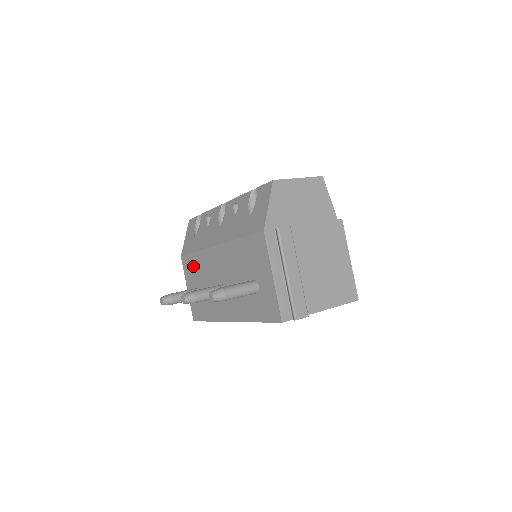
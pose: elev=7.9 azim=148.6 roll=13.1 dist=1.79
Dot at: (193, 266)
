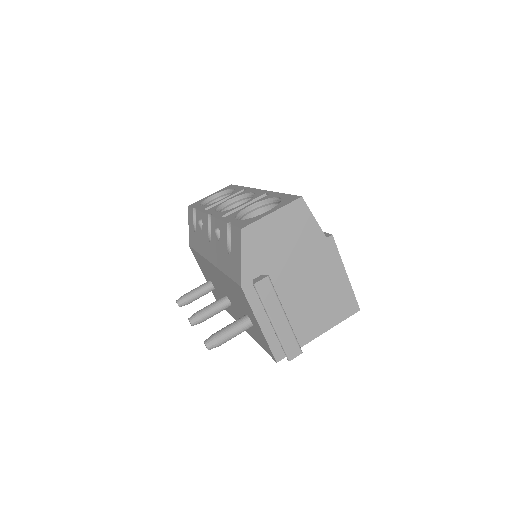
Dot at: (200, 262)
